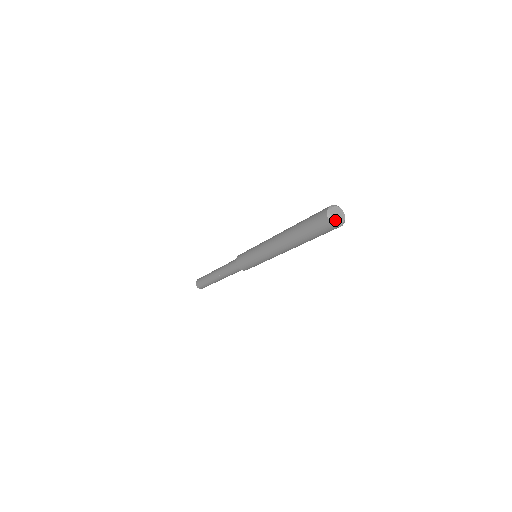
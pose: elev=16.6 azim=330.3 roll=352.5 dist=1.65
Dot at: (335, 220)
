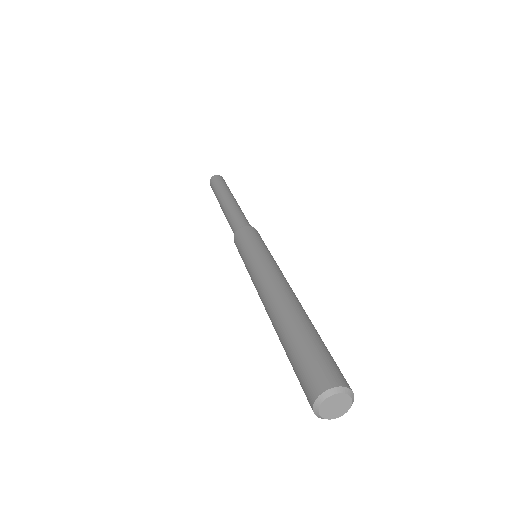
Dot at: (339, 414)
